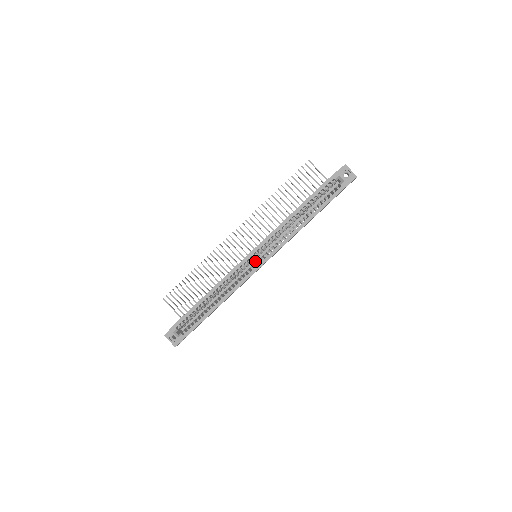
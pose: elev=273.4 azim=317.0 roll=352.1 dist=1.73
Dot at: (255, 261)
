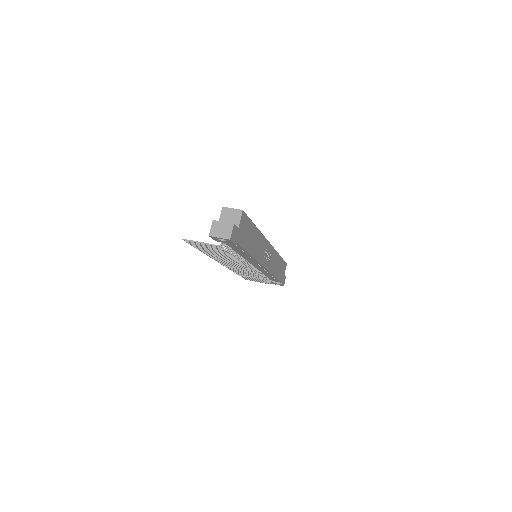
Dot at: occluded
